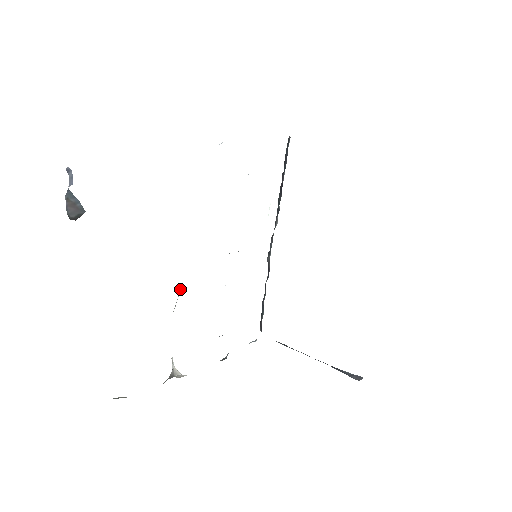
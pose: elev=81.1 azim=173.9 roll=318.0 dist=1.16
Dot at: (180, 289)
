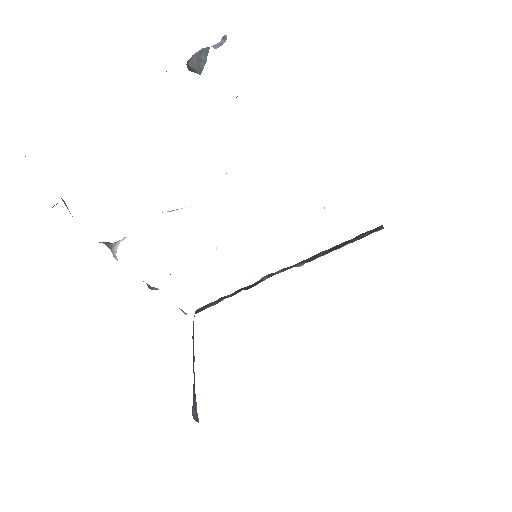
Dot at: occluded
